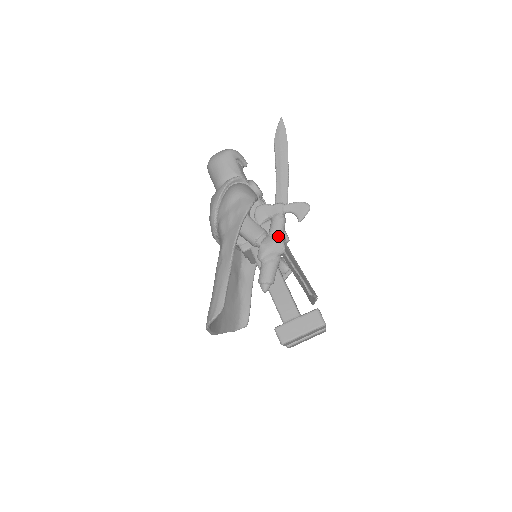
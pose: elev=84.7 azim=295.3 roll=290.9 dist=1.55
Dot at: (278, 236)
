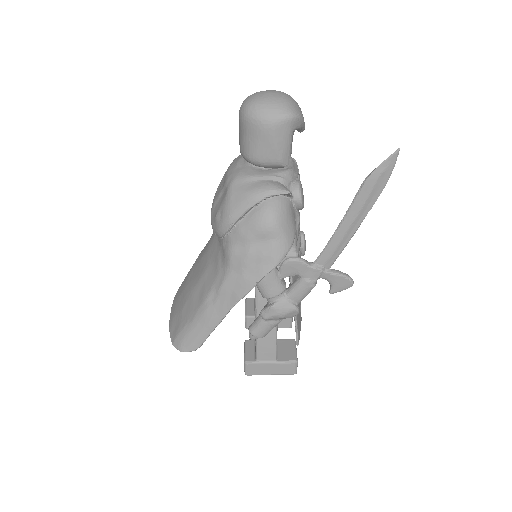
Dot at: (297, 302)
